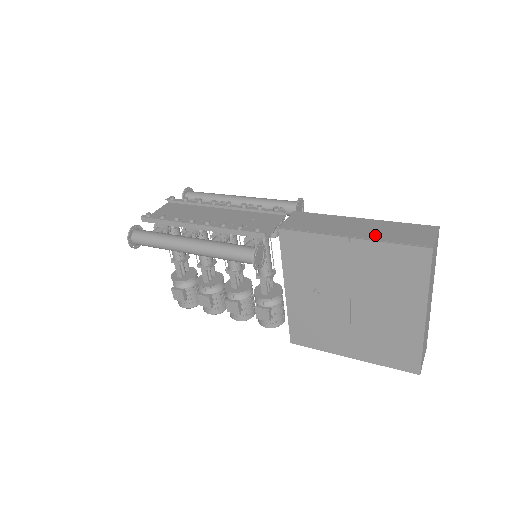
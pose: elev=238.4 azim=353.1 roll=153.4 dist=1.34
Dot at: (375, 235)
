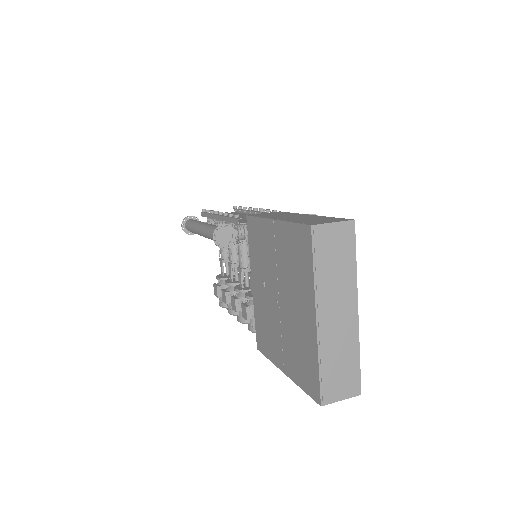
Dot at: (293, 219)
